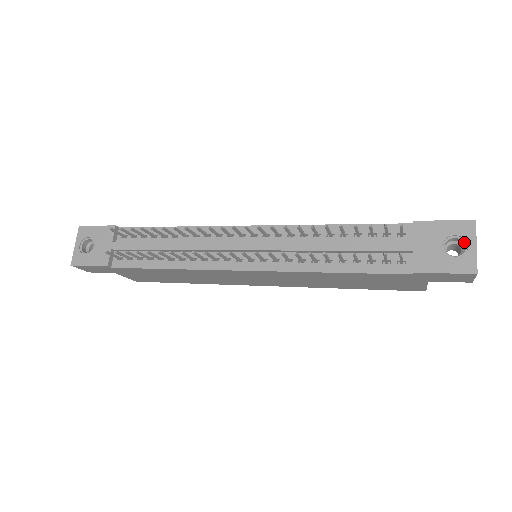
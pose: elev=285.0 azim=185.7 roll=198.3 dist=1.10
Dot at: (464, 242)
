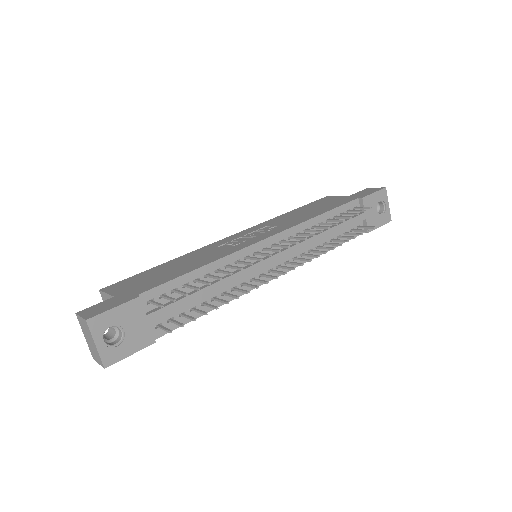
Dot at: (383, 203)
